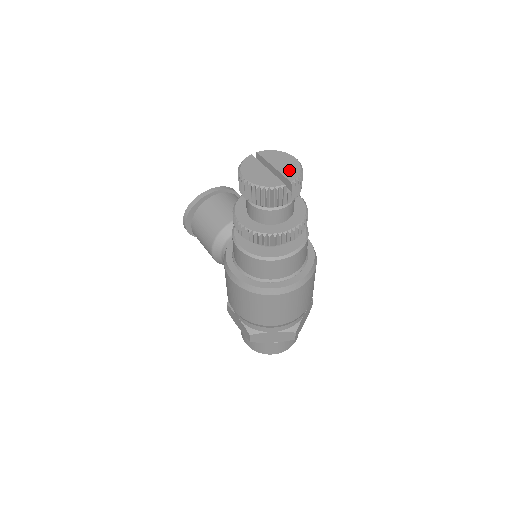
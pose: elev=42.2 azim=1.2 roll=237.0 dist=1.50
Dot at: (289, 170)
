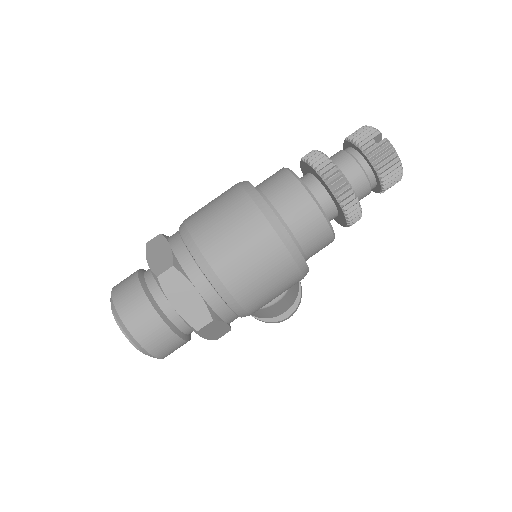
Dot at: occluded
